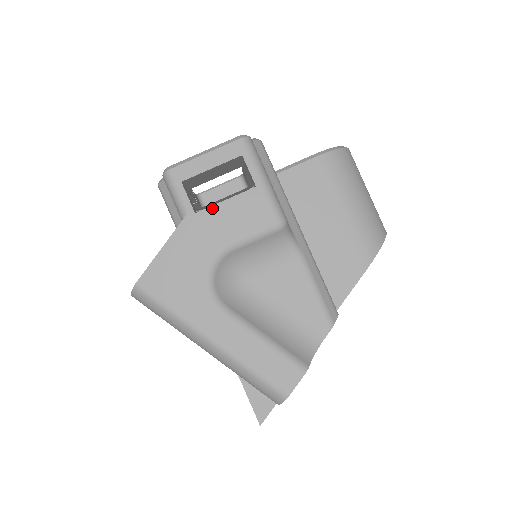
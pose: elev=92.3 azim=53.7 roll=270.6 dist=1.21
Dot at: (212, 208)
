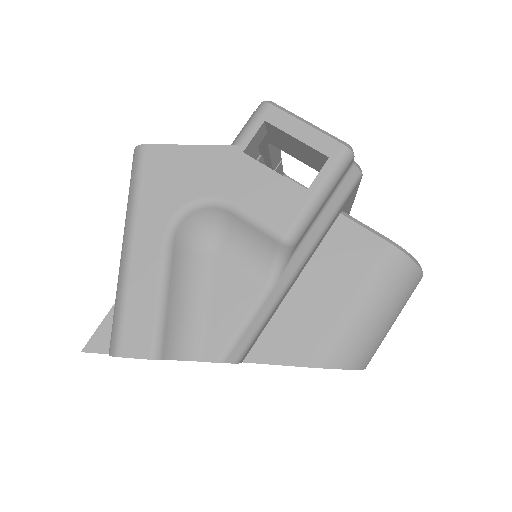
Dot at: (258, 164)
